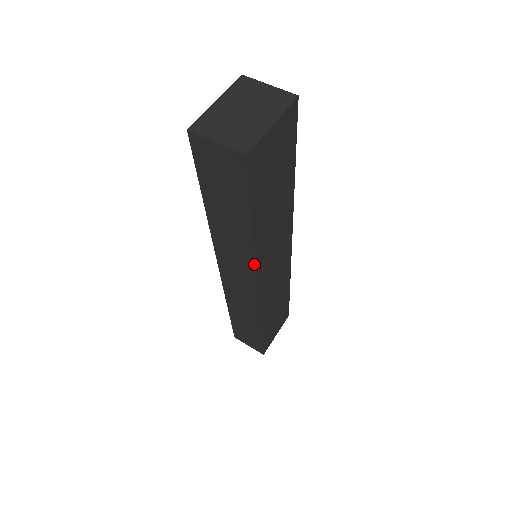
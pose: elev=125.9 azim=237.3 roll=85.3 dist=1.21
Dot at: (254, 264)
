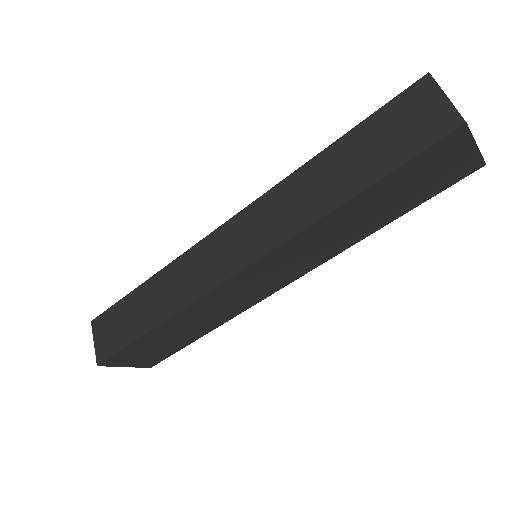
Dot at: (290, 236)
